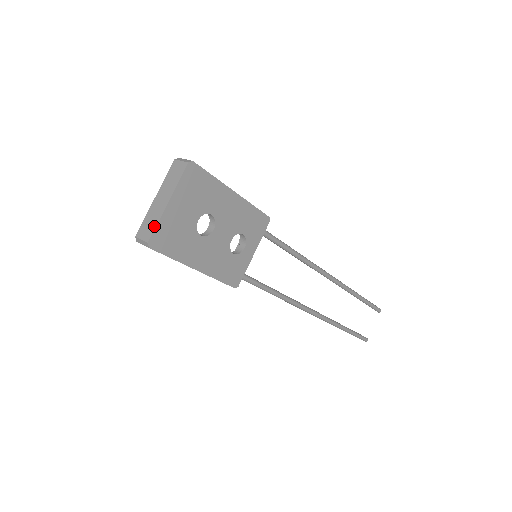
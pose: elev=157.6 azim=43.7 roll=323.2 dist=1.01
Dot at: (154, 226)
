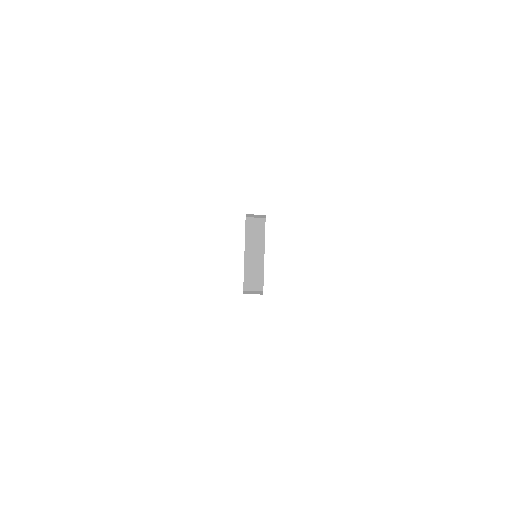
Dot at: (262, 277)
